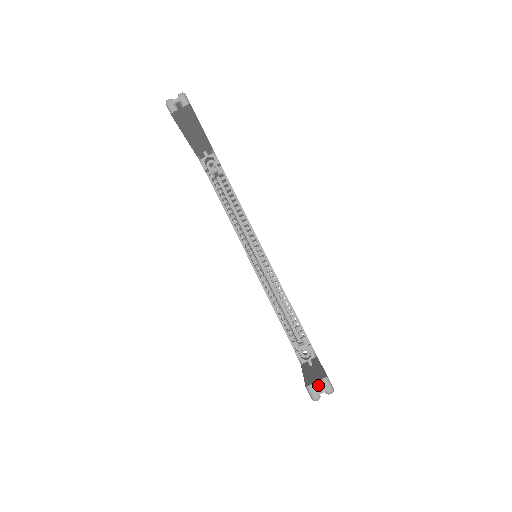
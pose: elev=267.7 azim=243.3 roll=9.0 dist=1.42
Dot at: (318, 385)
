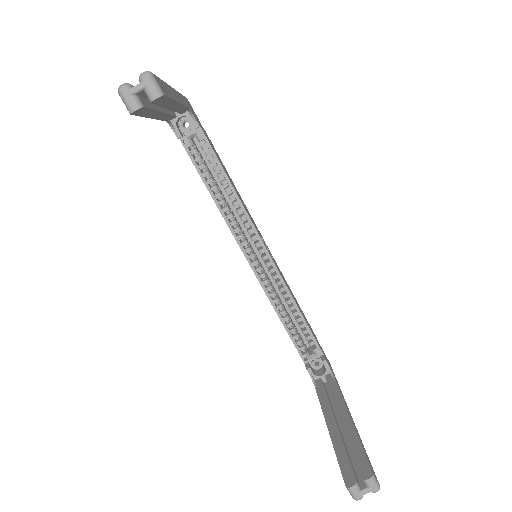
Dot at: (357, 471)
